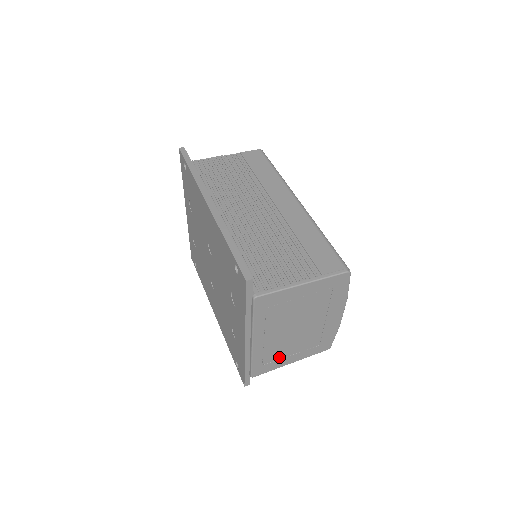
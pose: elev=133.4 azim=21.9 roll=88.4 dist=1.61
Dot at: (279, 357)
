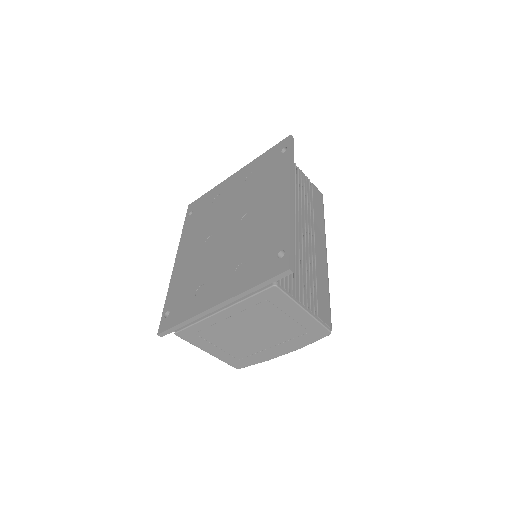
Dot at: (211, 340)
